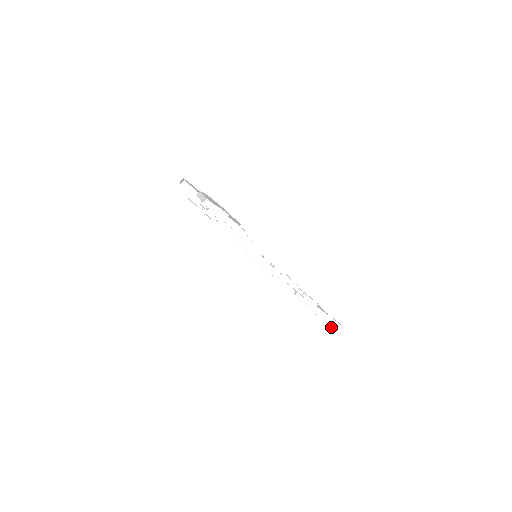
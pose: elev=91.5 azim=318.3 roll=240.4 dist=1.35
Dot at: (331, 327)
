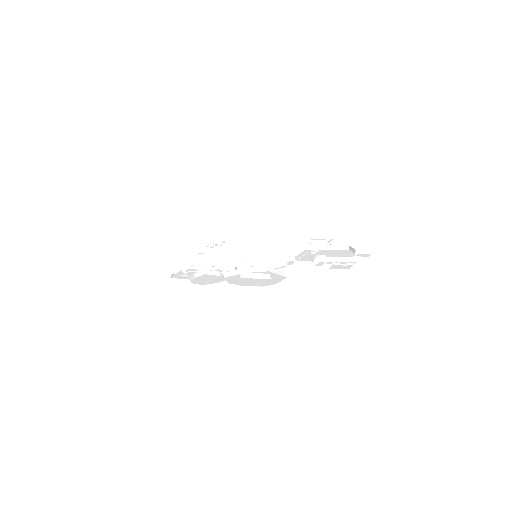
Dot at: (328, 240)
